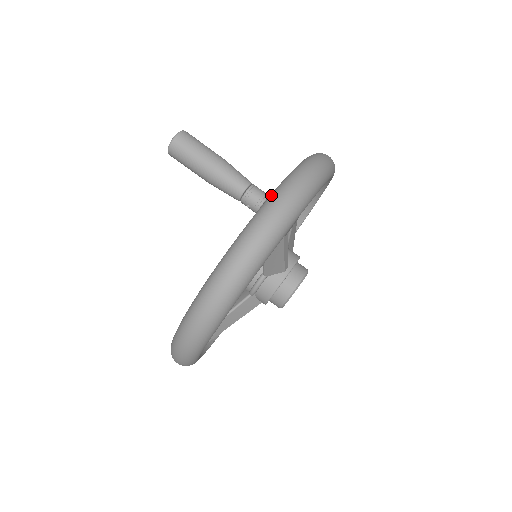
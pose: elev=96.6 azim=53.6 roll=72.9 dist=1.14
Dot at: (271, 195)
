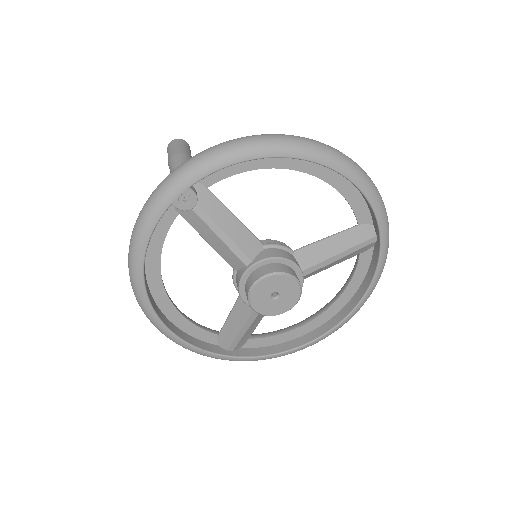
Dot at: occluded
